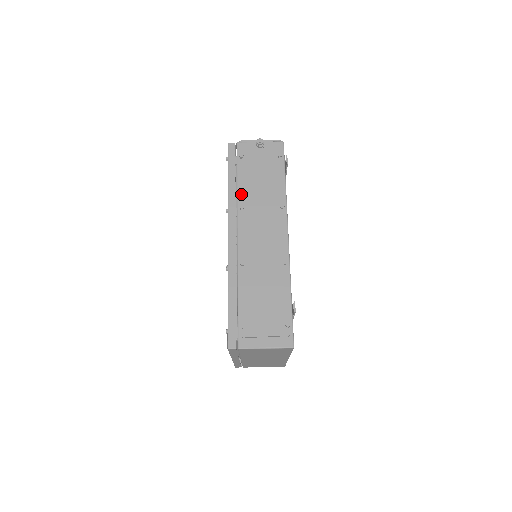
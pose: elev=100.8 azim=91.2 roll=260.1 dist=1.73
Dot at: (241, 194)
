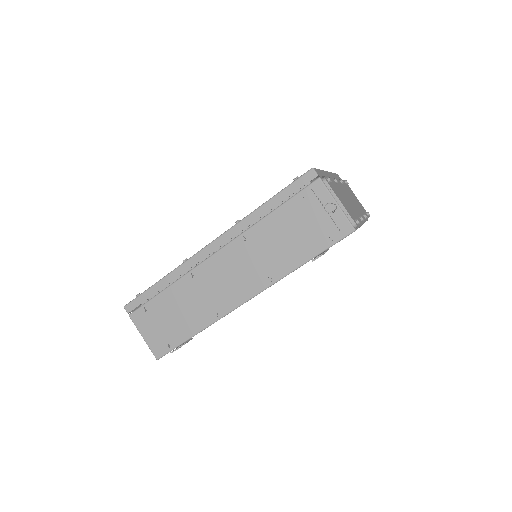
Dot at: (257, 228)
